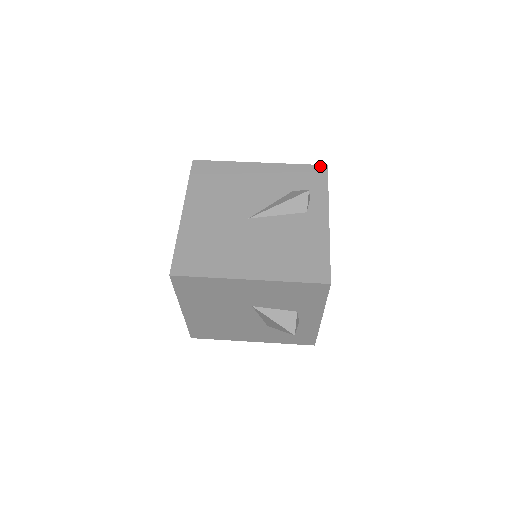
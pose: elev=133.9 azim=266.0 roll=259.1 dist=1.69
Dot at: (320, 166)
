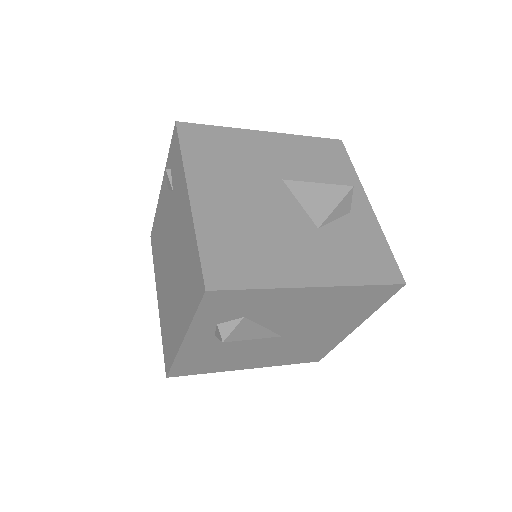
Dot at: occluded
